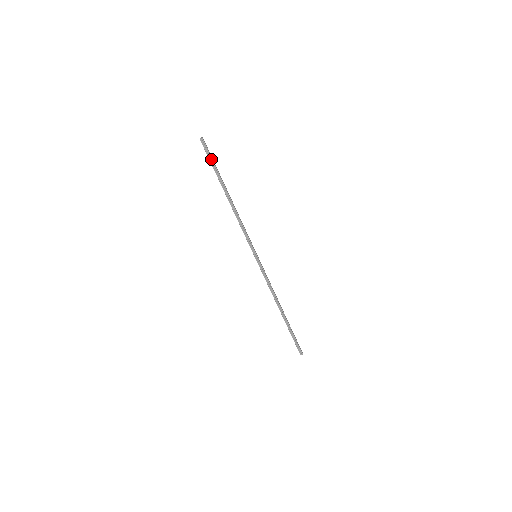
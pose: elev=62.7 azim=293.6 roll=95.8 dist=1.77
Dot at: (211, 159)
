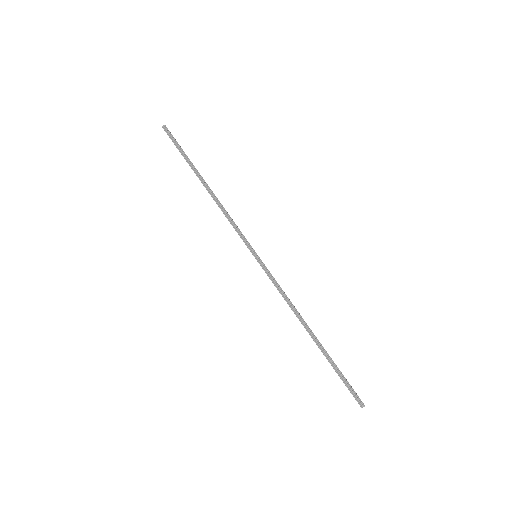
Dot at: (178, 145)
